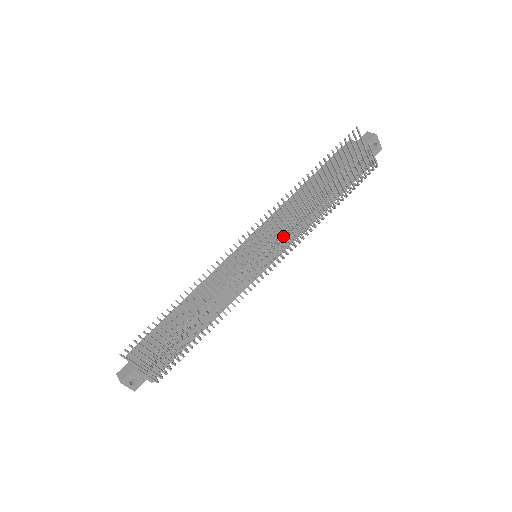
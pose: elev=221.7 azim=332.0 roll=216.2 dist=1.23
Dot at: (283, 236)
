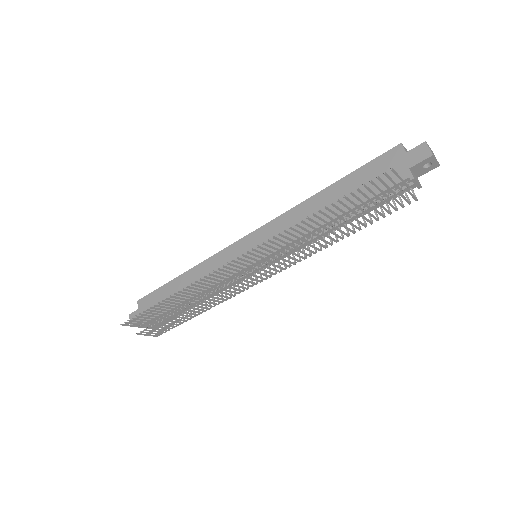
Dot at: (278, 262)
